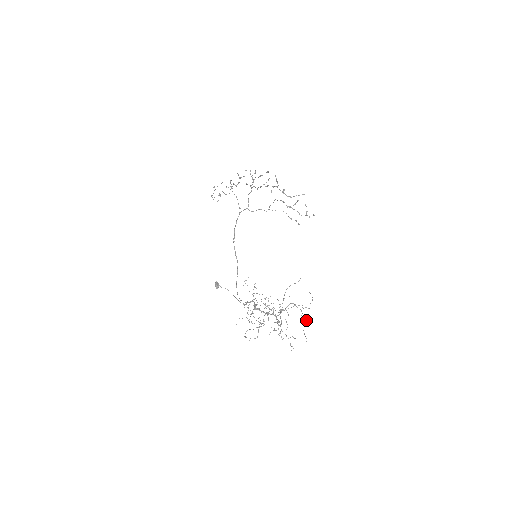
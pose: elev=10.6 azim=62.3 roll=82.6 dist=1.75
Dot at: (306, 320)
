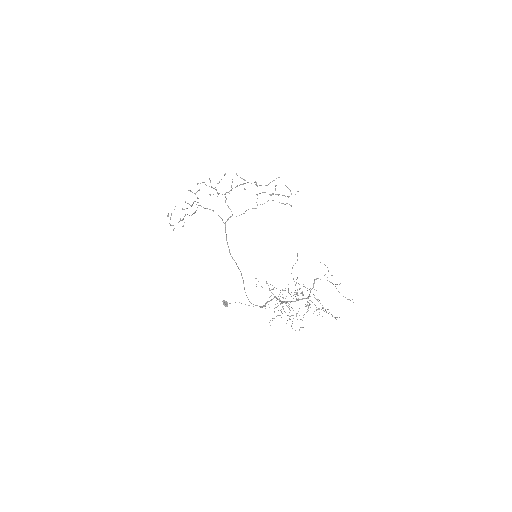
Dot at: occluded
